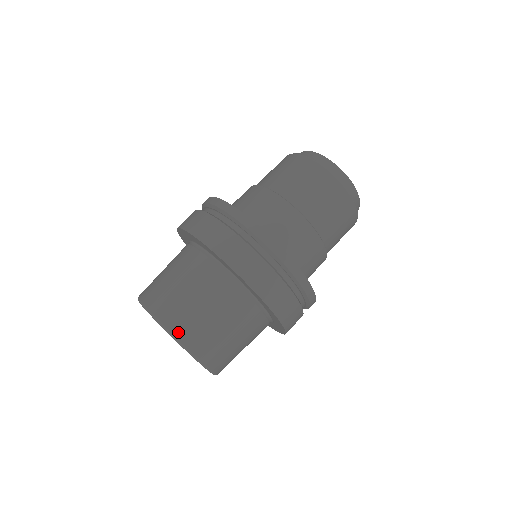
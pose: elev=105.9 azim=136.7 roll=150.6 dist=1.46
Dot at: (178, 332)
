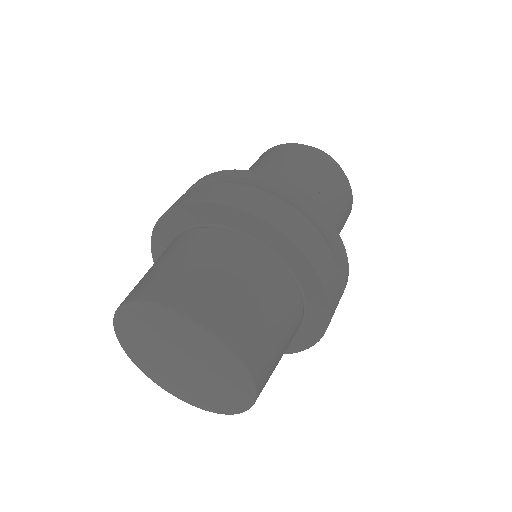
Dot at: (219, 327)
